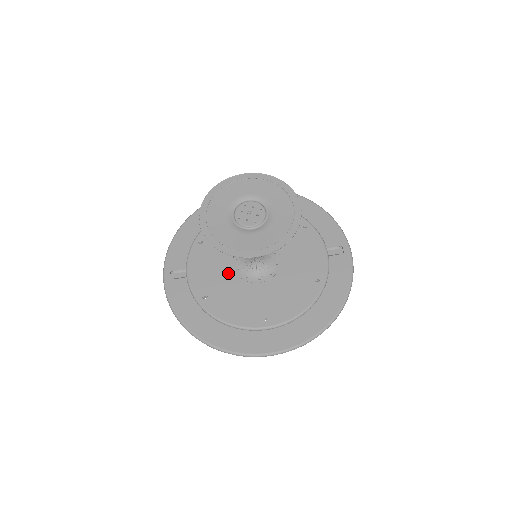
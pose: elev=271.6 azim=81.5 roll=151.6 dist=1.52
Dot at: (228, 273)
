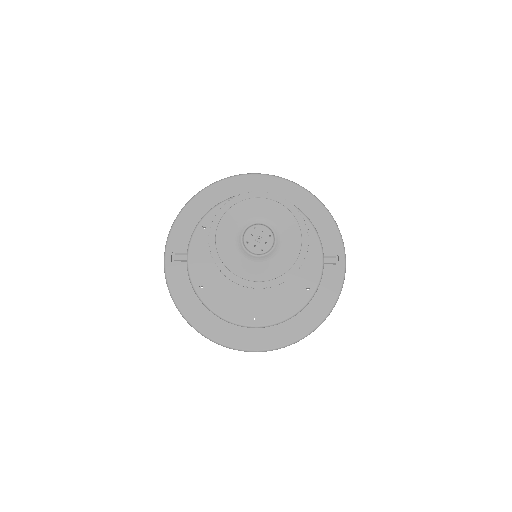
Dot at: occluded
